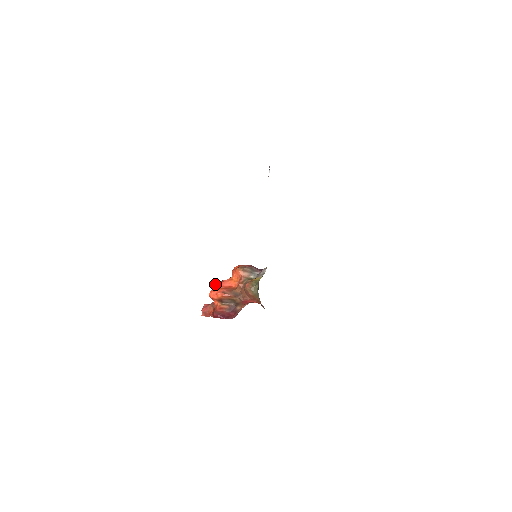
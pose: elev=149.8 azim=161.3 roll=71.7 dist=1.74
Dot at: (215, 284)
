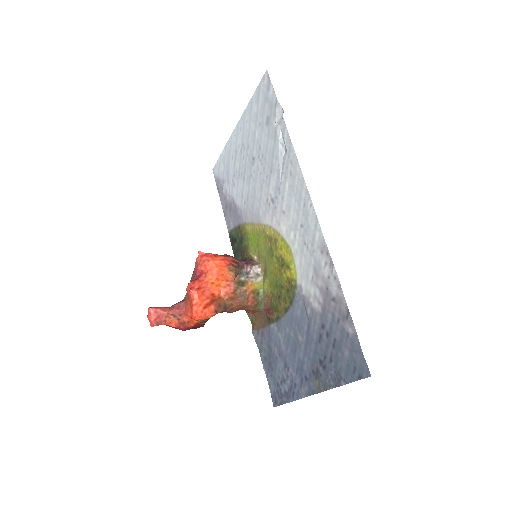
Dot at: (192, 295)
